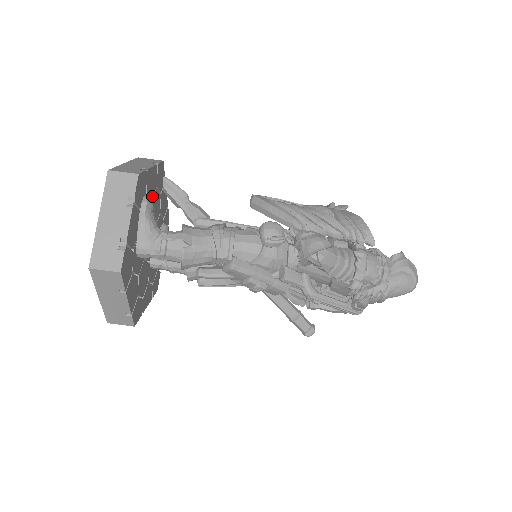
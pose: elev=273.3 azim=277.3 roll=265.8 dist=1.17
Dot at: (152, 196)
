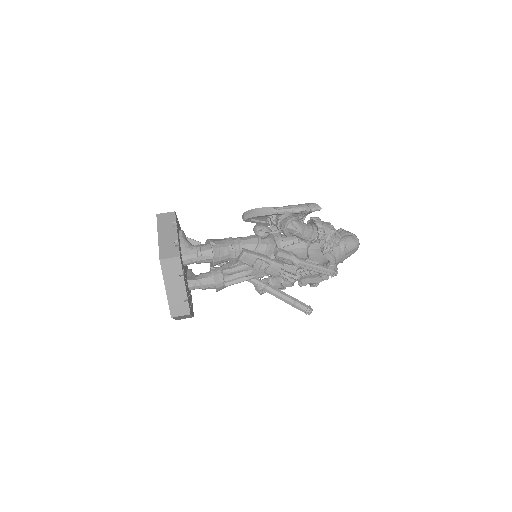
Dot at: occluded
